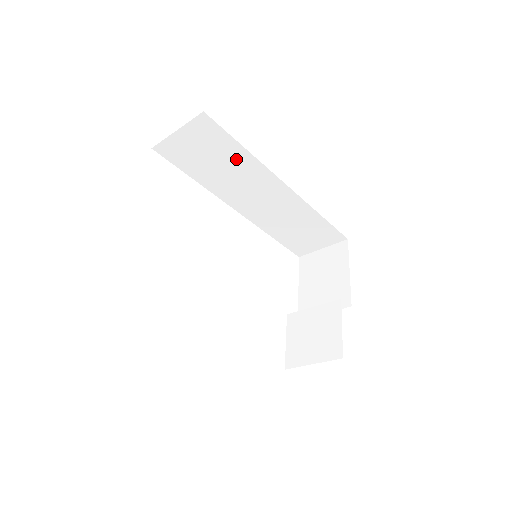
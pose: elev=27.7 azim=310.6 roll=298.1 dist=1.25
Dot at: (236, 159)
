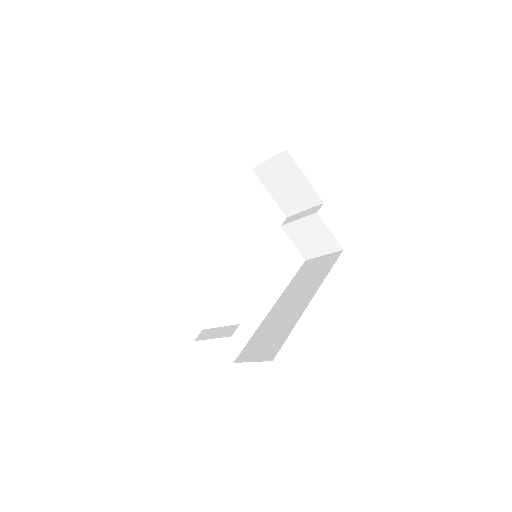
Dot at: occluded
